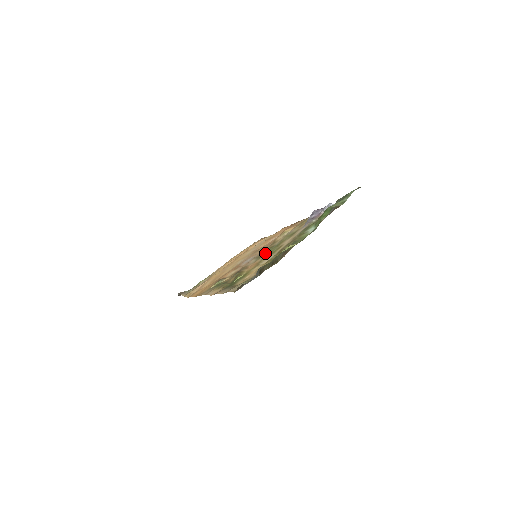
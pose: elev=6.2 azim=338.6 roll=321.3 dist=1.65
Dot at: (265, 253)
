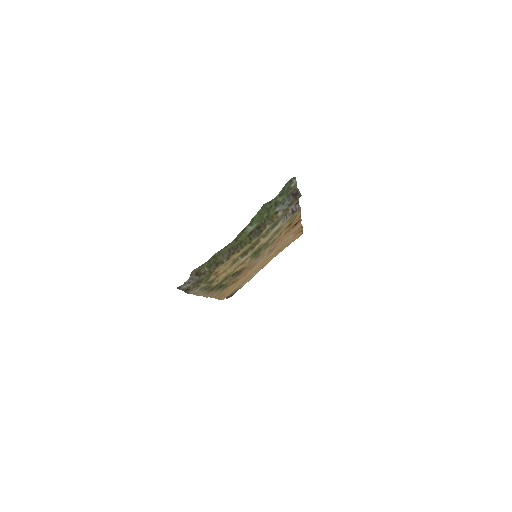
Dot at: (255, 253)
